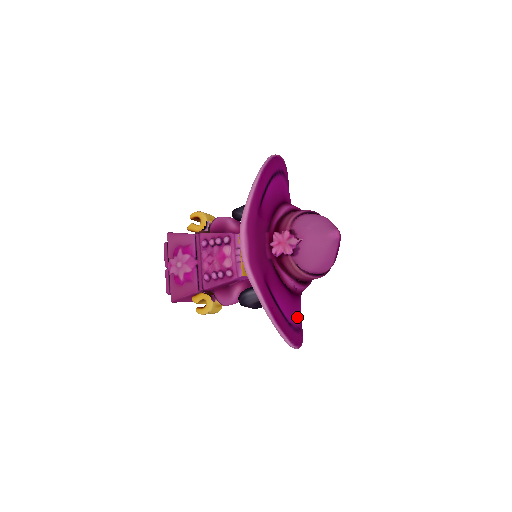
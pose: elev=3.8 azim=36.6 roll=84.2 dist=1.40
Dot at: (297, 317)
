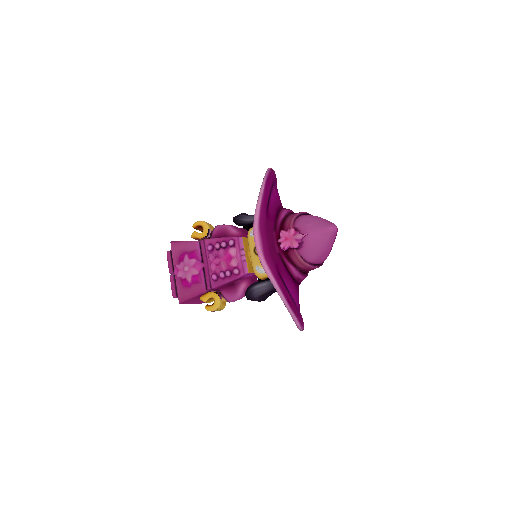
Dot at: (299, 304)
